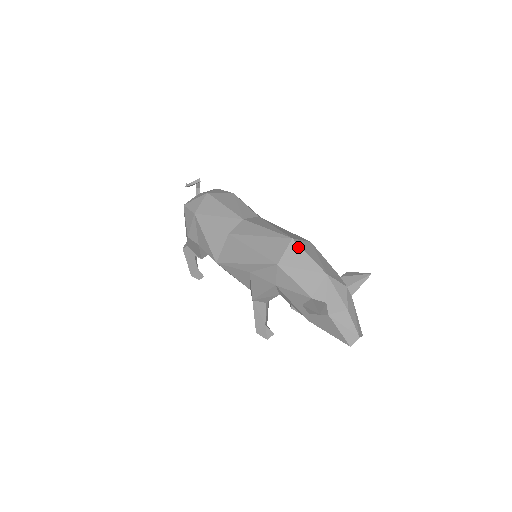
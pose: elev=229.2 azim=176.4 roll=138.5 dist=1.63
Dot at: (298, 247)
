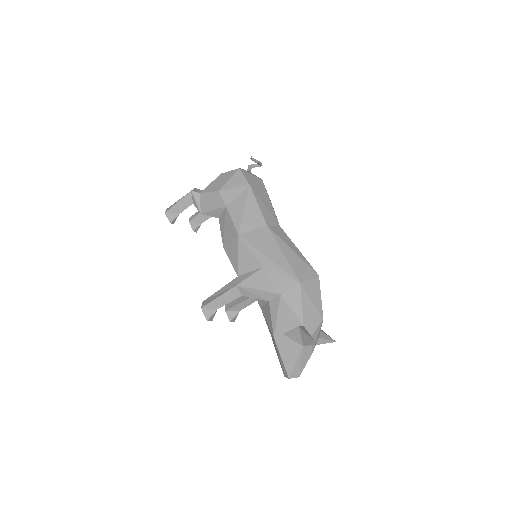
Dot at: (319, 285)
